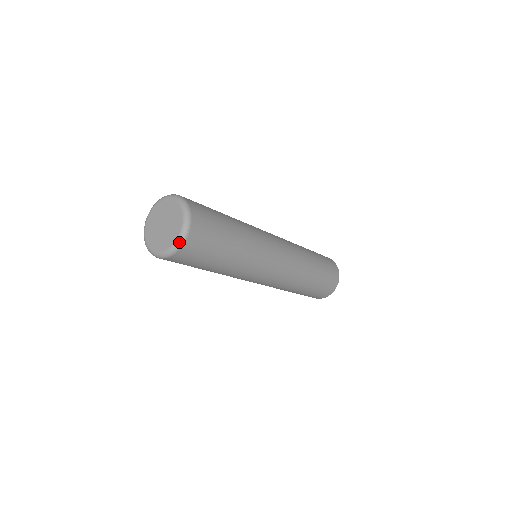
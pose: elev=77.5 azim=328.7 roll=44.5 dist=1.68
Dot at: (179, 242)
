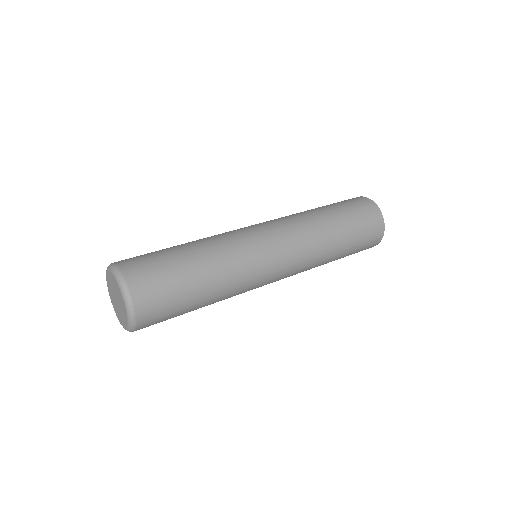
Dot at: (126, 300)
